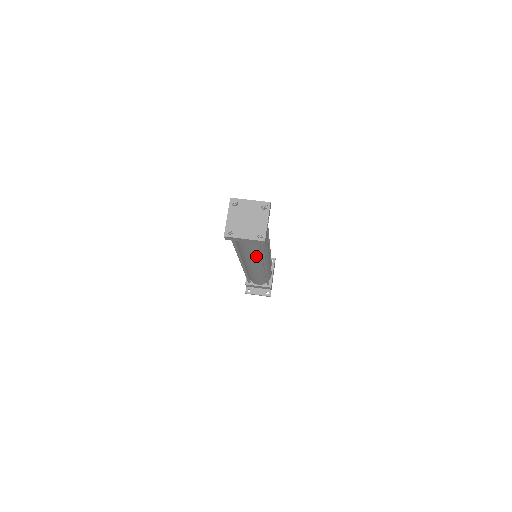
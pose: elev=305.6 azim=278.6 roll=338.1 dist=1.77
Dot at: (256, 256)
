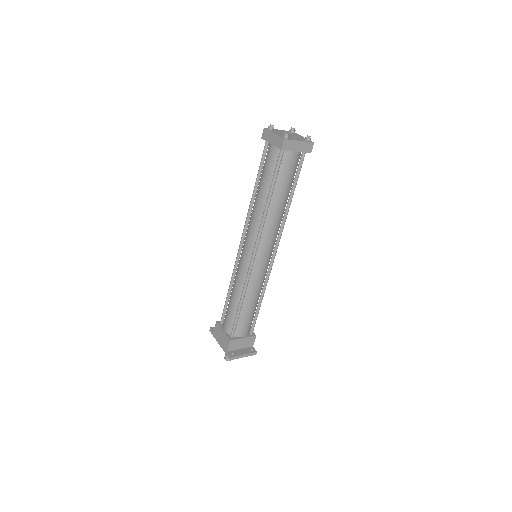
Dot at: (282, 211)
